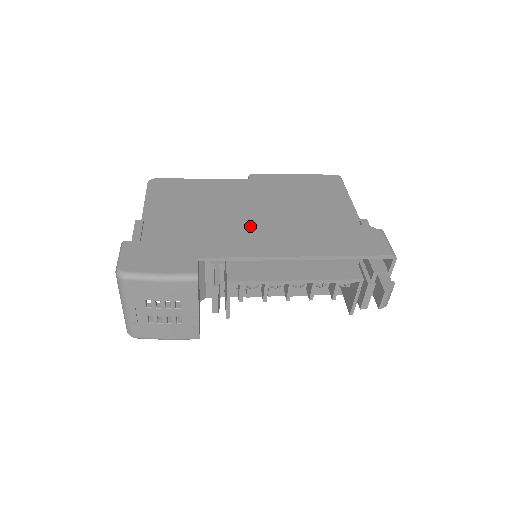
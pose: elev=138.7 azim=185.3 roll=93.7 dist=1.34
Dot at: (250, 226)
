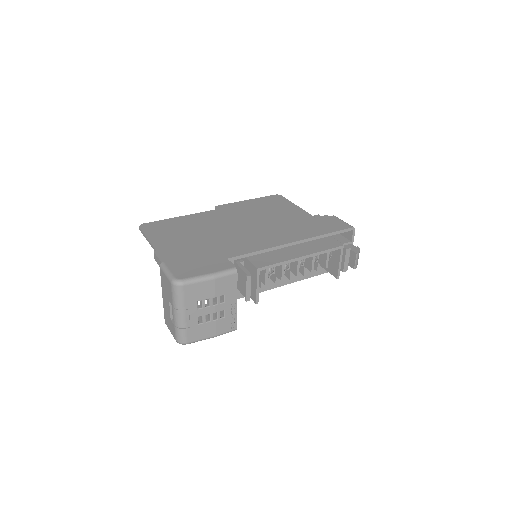
Dot at: (248, 233)
